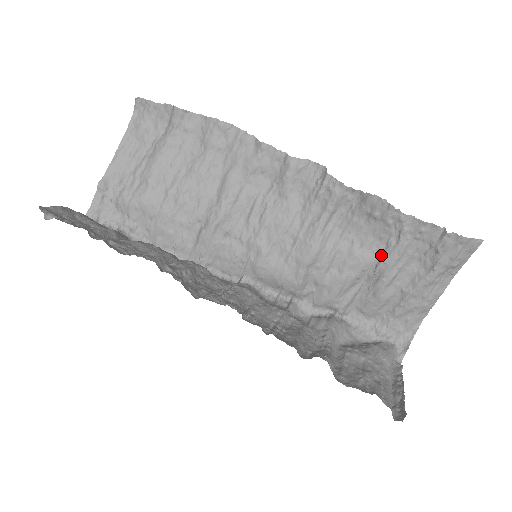
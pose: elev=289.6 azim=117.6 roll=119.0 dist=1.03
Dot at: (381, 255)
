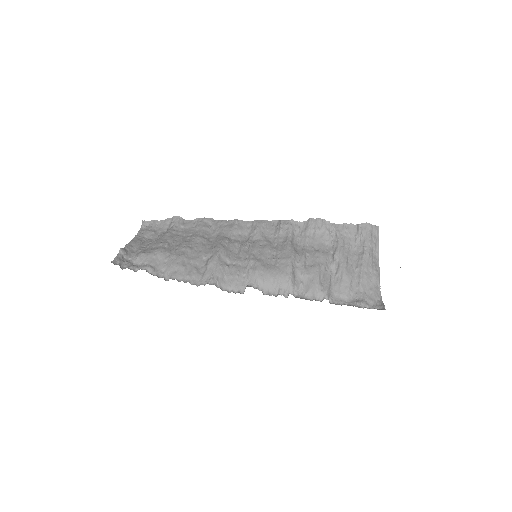
Dot at: (332, 251)
